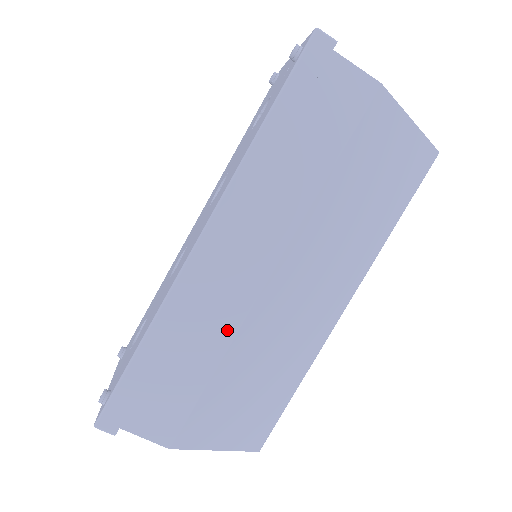
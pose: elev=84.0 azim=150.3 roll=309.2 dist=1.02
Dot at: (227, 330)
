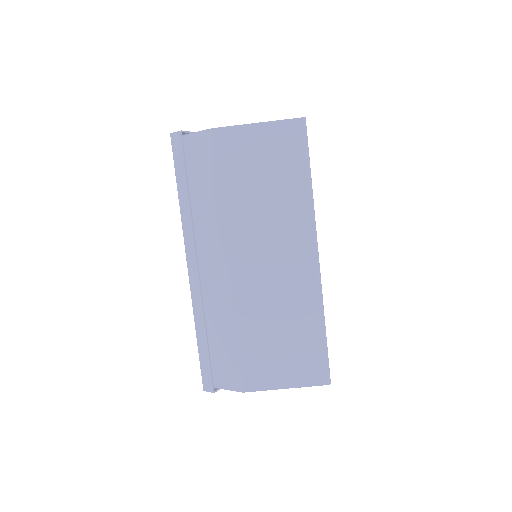
Dot at: (228, 308)
